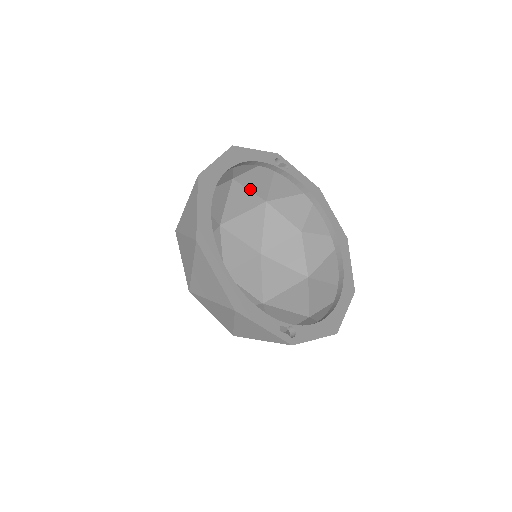
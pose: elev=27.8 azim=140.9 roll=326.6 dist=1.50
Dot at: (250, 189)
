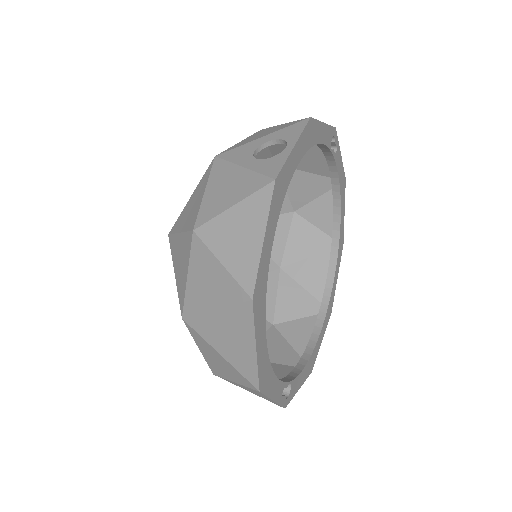
Dot at: (271, 149)
